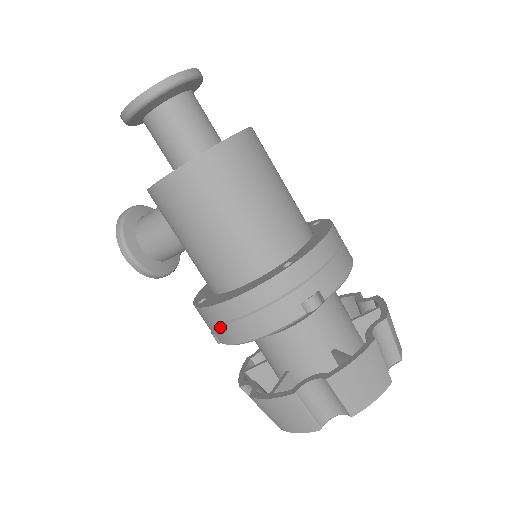
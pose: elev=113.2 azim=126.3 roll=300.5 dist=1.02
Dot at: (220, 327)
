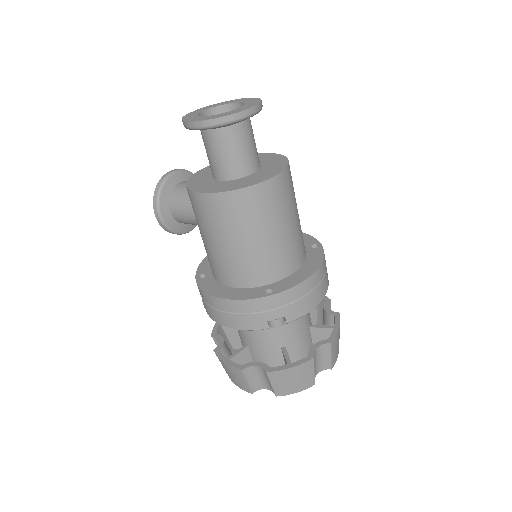
Dot at: (207, 305)
